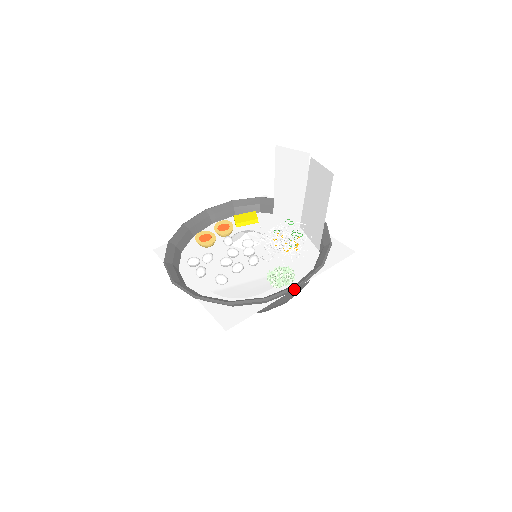
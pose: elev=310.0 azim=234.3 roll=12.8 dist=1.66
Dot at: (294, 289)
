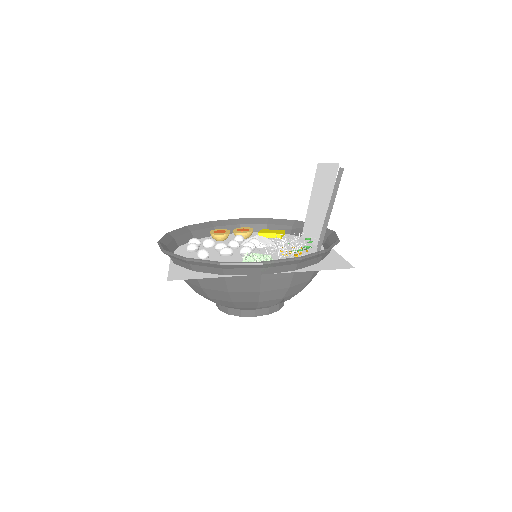
Dot at: (260, 271)
